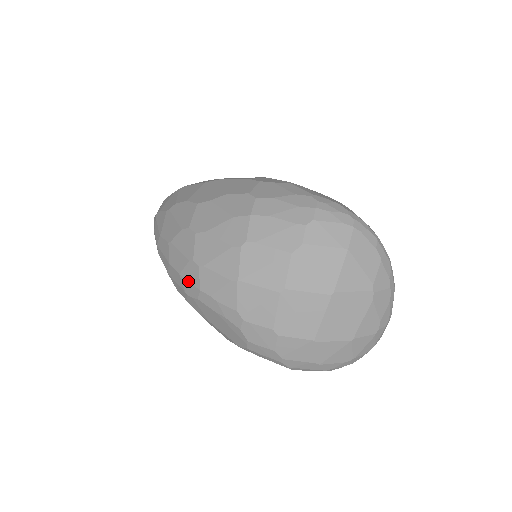
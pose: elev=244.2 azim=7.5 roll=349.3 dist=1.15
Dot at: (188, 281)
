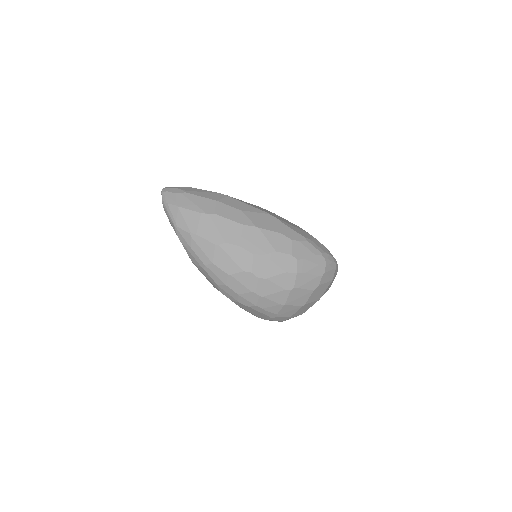
Dot at: (246, 300)
